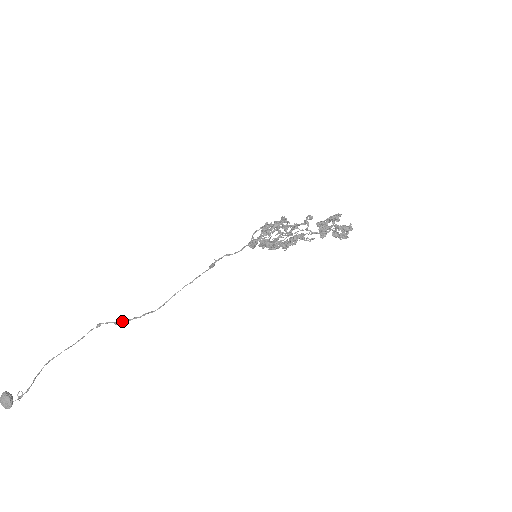
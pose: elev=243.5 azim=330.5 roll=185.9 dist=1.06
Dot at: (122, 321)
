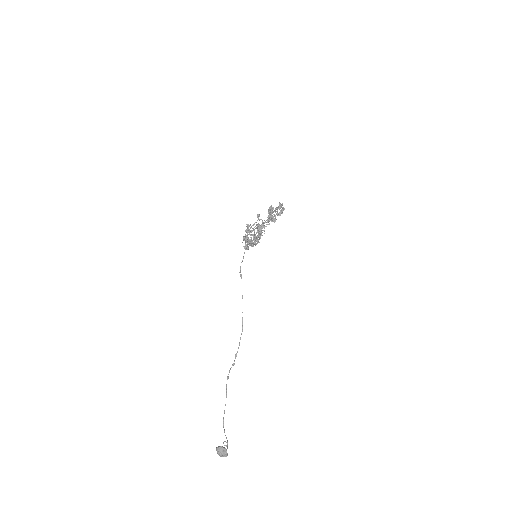
Dot at: (235, 358)
